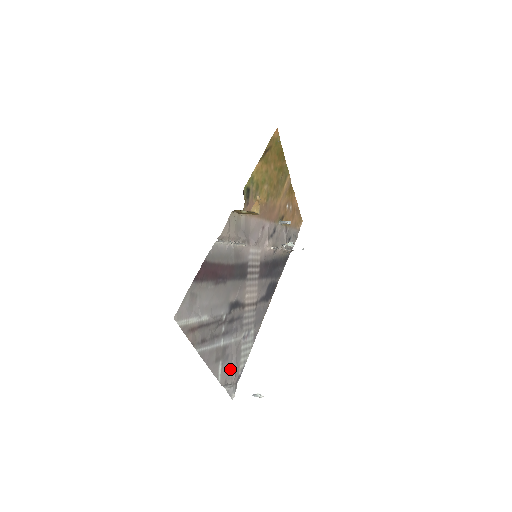
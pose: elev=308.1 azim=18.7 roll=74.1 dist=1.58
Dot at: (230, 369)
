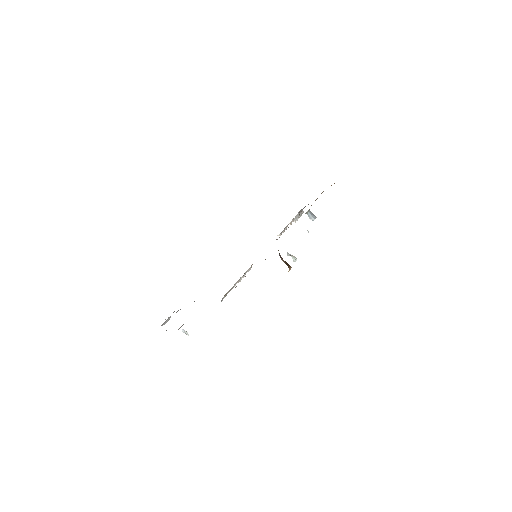
Dot at: occluded
